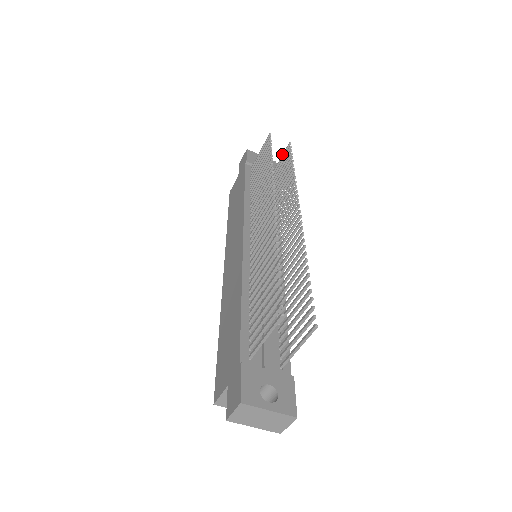
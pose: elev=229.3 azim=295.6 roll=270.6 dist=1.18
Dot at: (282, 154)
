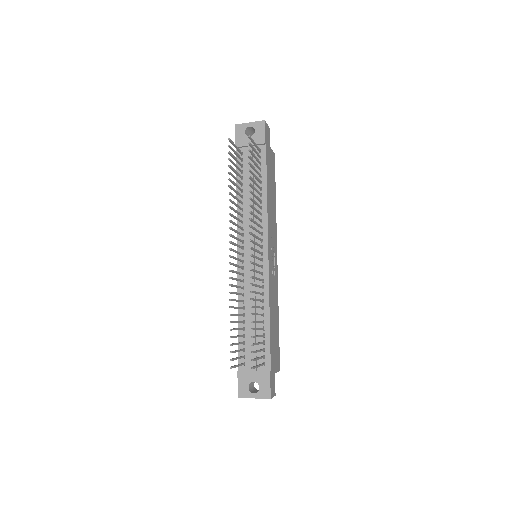
Dot at: (252, 141)
